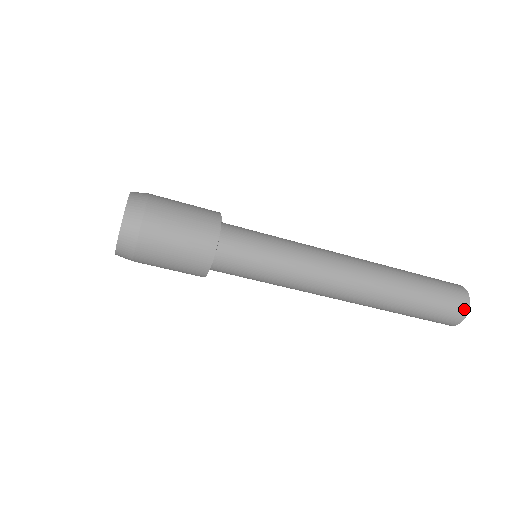
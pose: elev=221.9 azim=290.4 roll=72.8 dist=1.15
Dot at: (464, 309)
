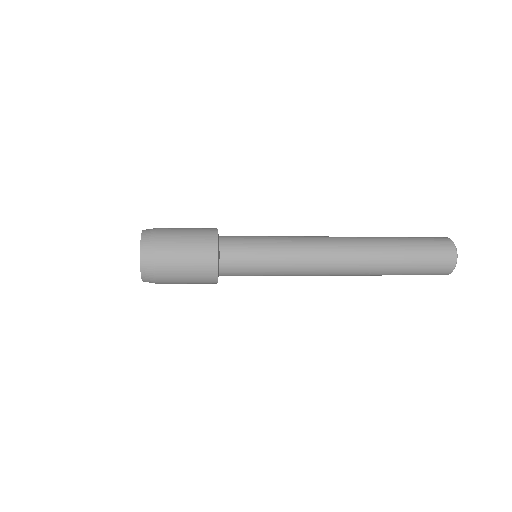
Dot at: occluded
